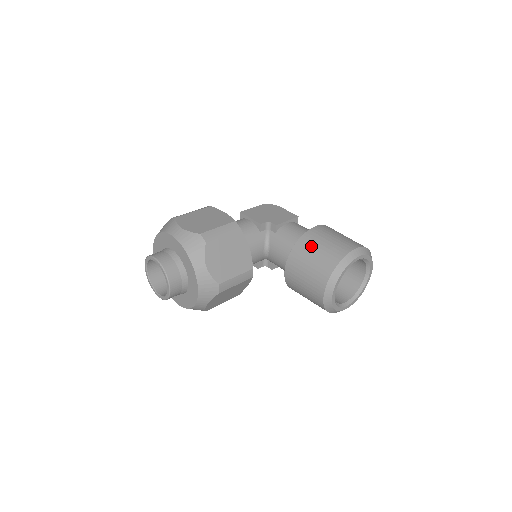
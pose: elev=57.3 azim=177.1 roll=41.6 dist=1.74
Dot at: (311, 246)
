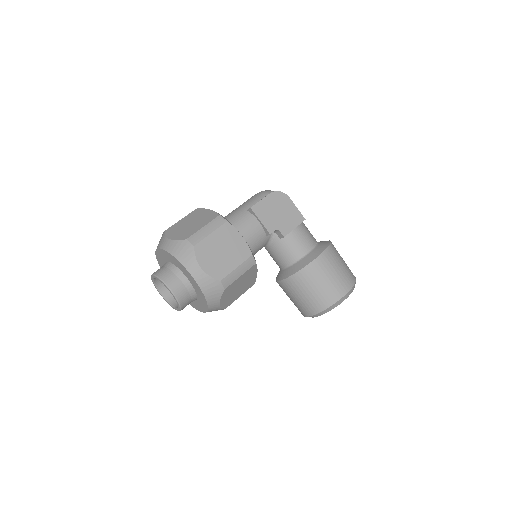
Dot at: (312, 280)
